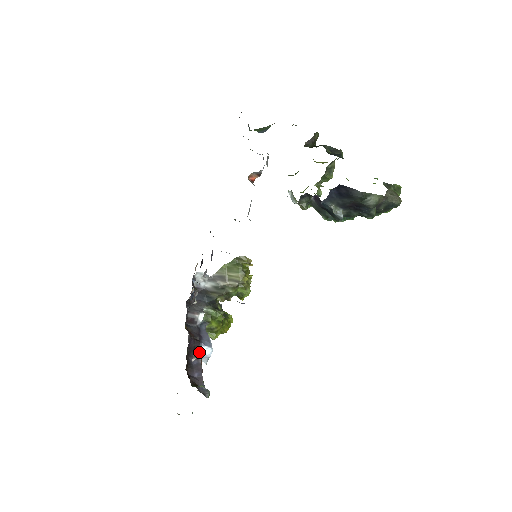
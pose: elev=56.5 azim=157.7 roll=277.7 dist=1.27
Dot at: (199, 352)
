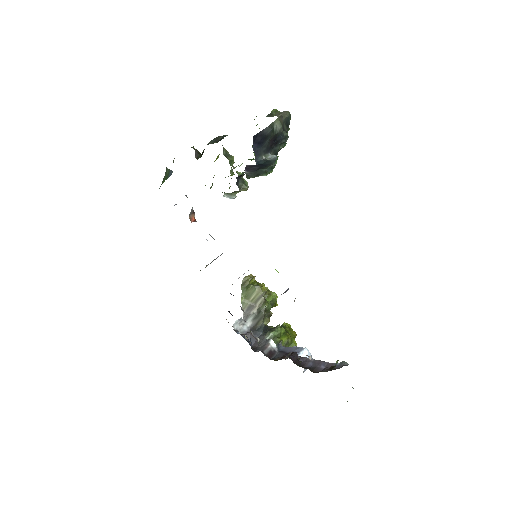
Dot at: (303, 358)
